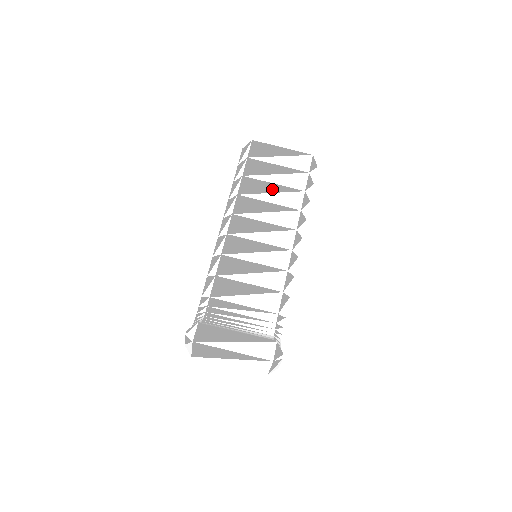
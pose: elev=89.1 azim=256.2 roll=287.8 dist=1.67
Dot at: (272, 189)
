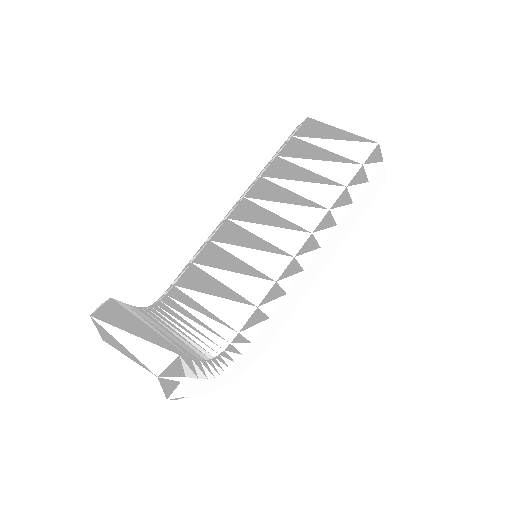
Dot at: (304, 177)
